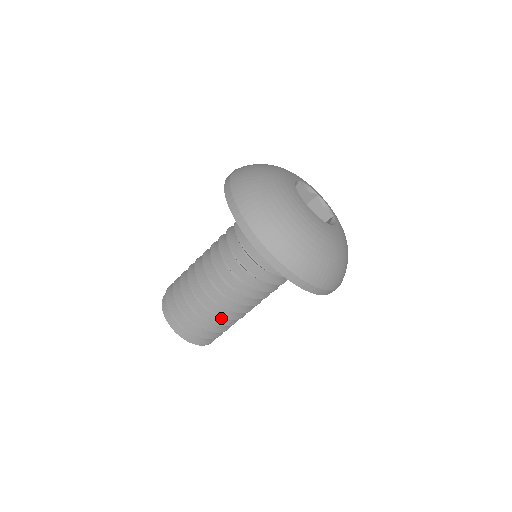
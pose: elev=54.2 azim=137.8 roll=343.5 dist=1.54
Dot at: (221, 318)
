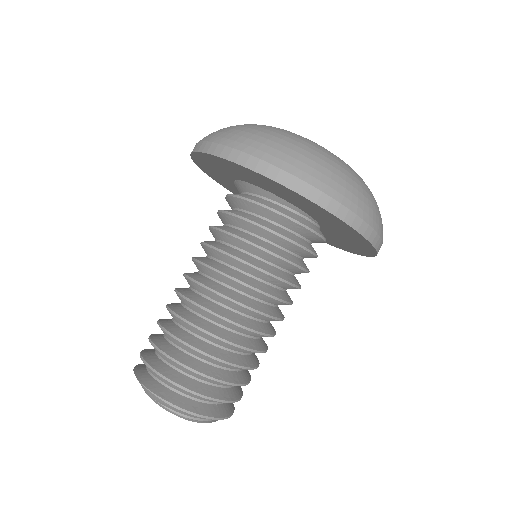
Dot at: (190, 335)
